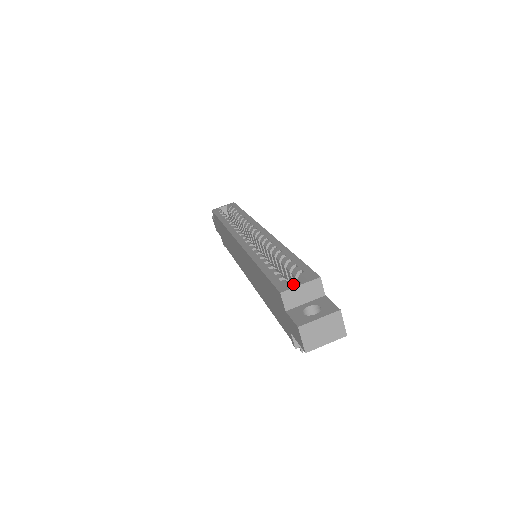
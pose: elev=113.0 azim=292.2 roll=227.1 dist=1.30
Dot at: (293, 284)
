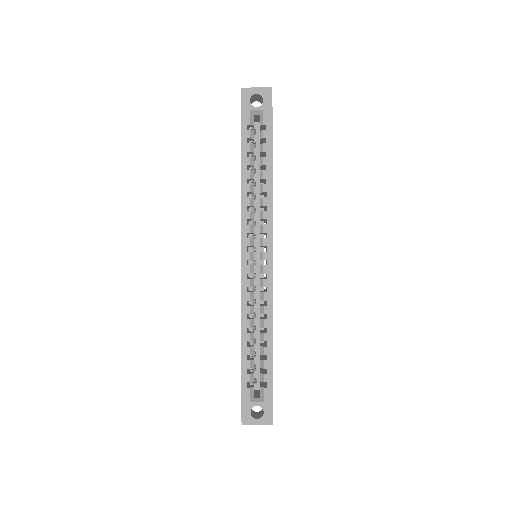
Dot at: occluded
